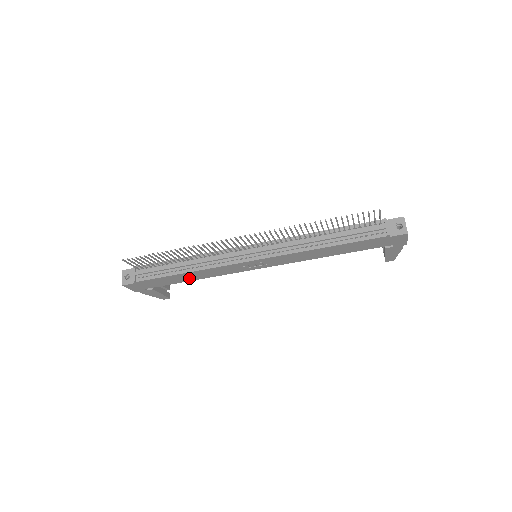
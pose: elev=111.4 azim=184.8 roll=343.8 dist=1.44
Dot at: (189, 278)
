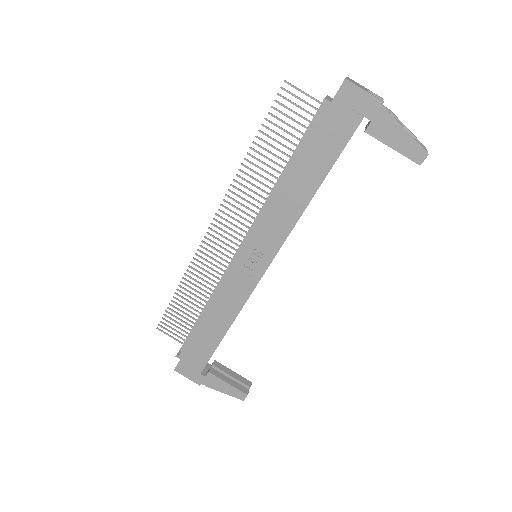
Dot at: (218, 328)
